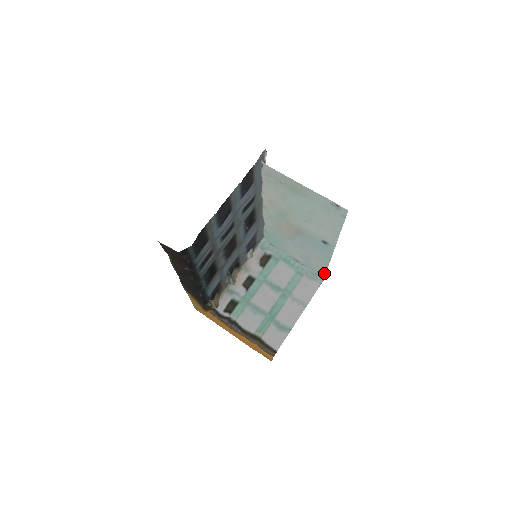
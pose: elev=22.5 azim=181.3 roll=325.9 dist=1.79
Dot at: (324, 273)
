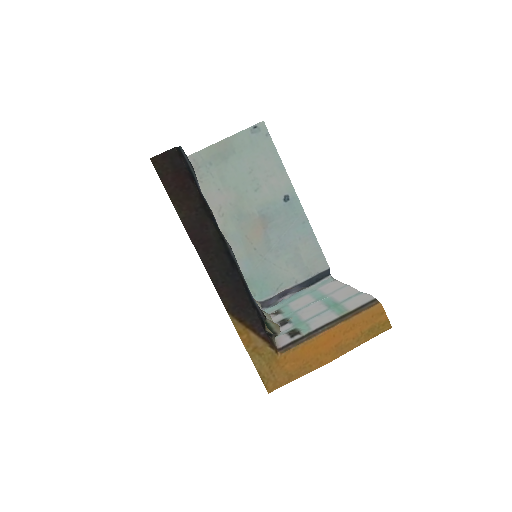
Dot at: (324, 260)
